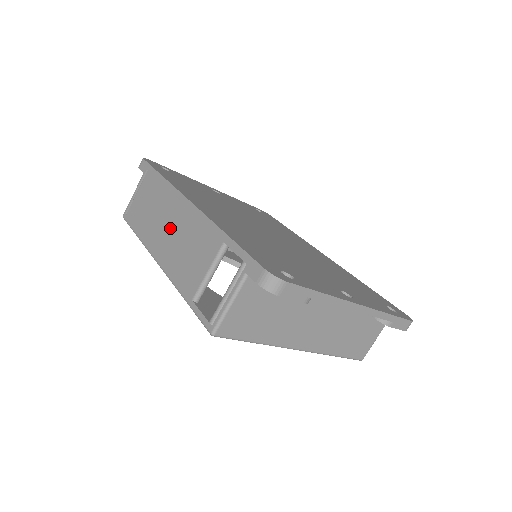
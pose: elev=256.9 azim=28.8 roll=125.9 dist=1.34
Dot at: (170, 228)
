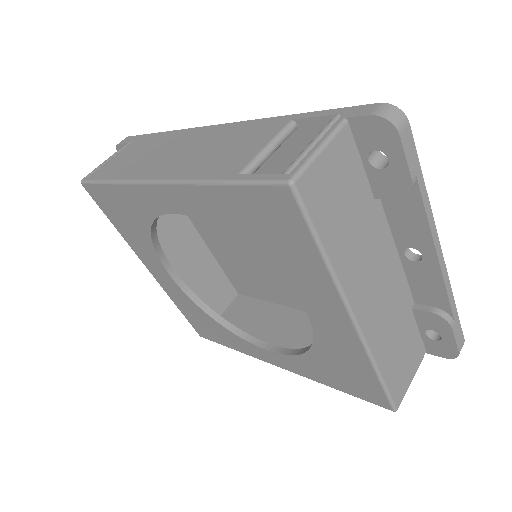
Dot at: (182, 150)
